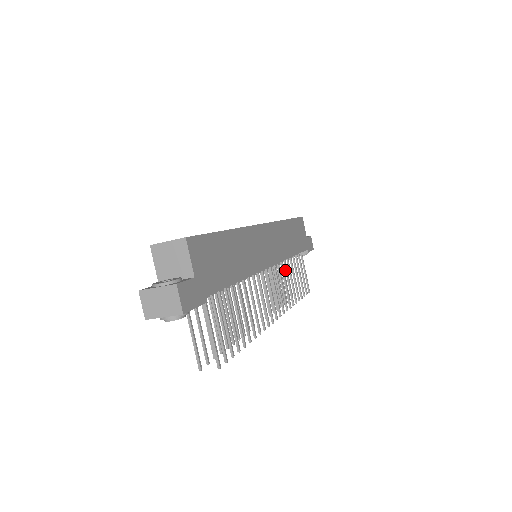
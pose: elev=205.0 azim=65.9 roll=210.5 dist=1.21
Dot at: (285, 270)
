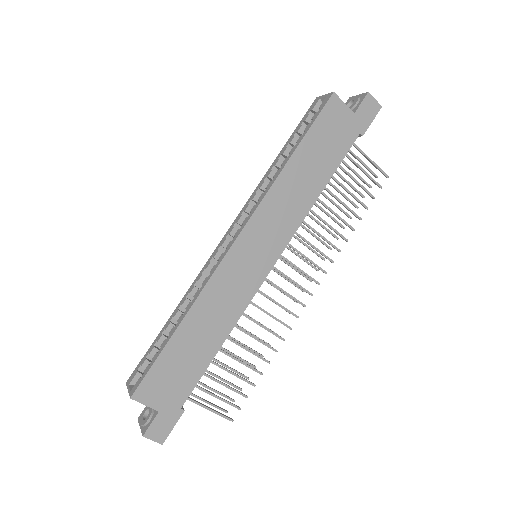
Dot at: occluded
